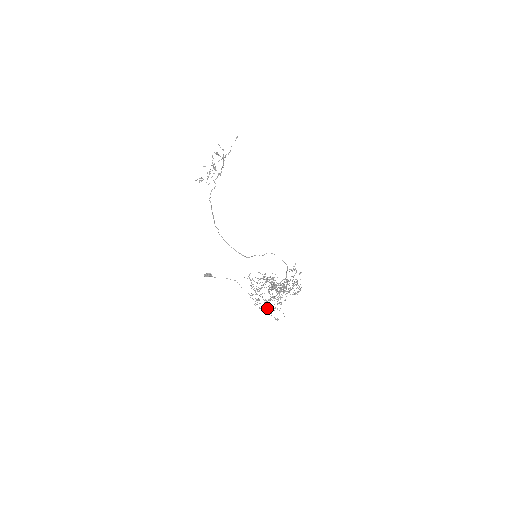
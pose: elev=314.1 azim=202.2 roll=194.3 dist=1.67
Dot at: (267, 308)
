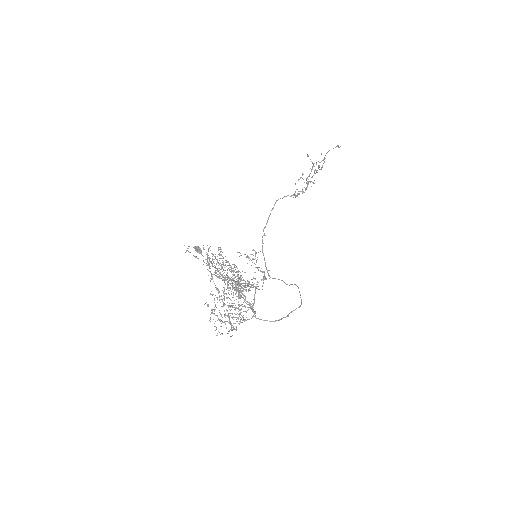
Dot at: occluded
